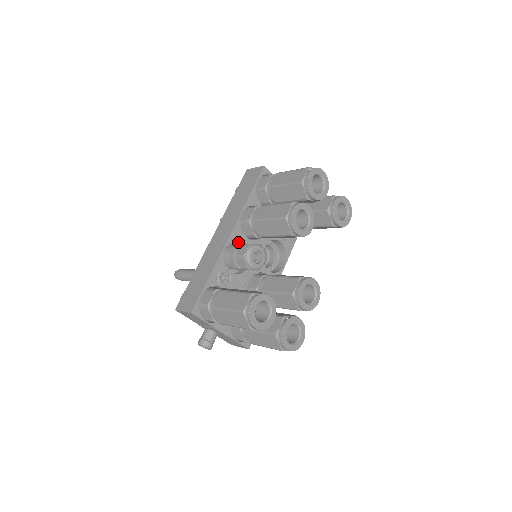
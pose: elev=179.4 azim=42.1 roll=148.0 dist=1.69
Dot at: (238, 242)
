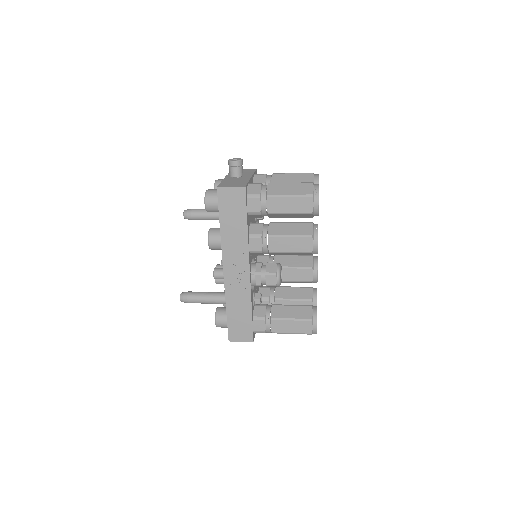
Dot at: occluded
